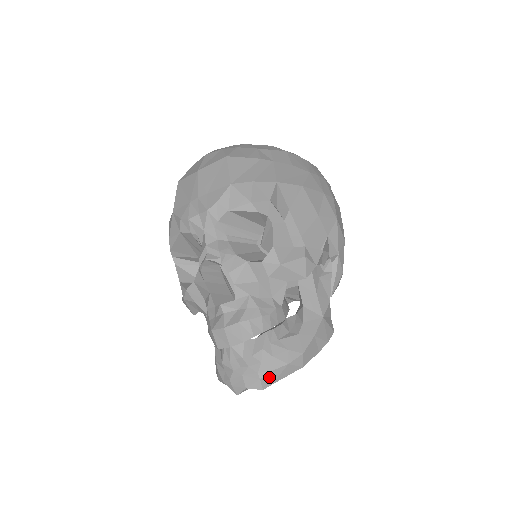
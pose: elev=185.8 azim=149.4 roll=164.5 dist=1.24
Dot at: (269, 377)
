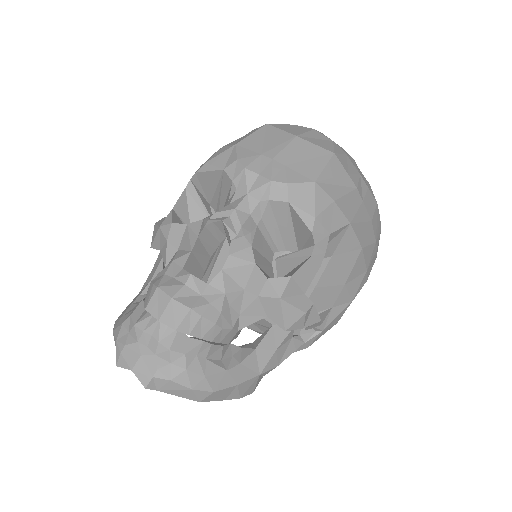
Dot at: (163, 383)
